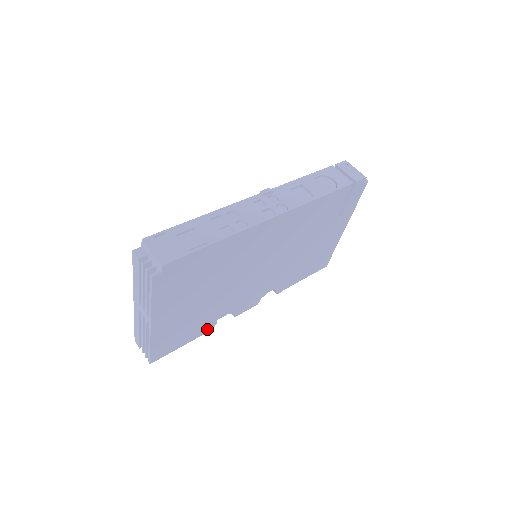
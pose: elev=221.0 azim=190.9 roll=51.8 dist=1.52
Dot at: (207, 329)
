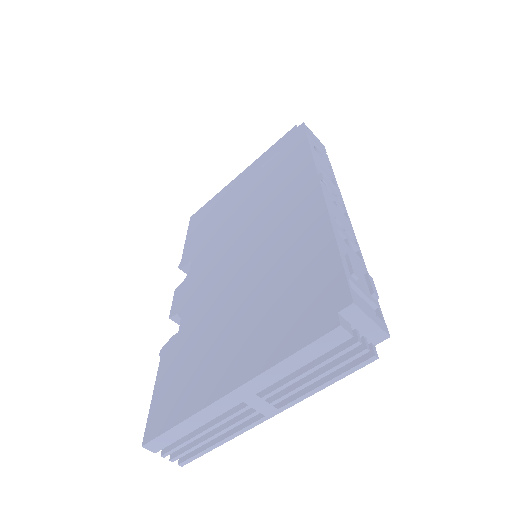
Dot at: occluded
